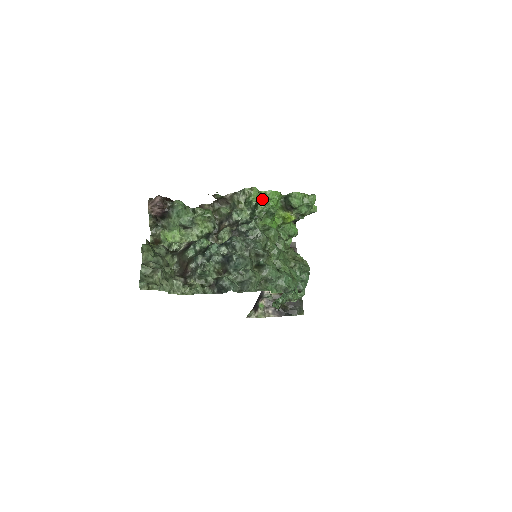
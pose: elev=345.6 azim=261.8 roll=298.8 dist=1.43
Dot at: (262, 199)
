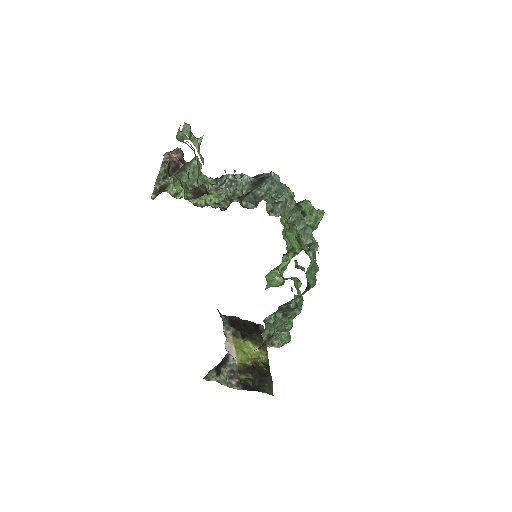
Dot at: occluded
